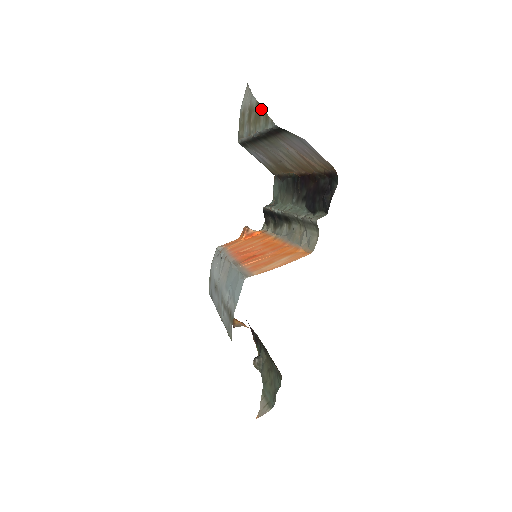
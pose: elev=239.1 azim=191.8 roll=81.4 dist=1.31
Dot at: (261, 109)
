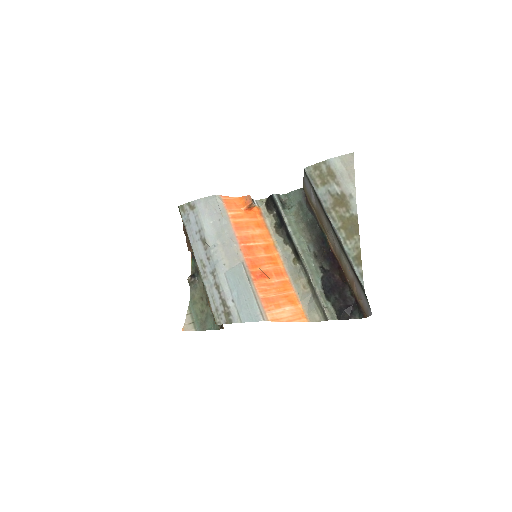
Dot at: (357, 236)
